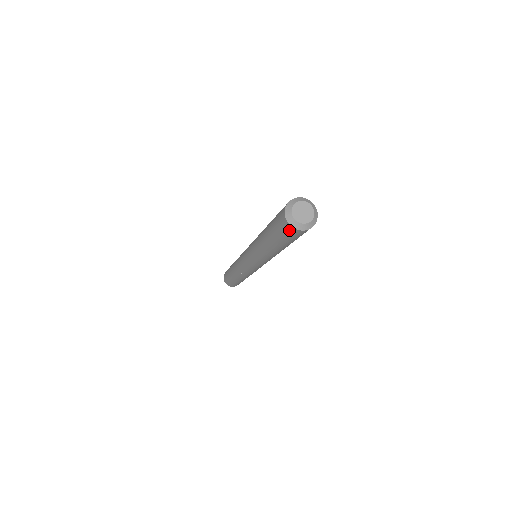
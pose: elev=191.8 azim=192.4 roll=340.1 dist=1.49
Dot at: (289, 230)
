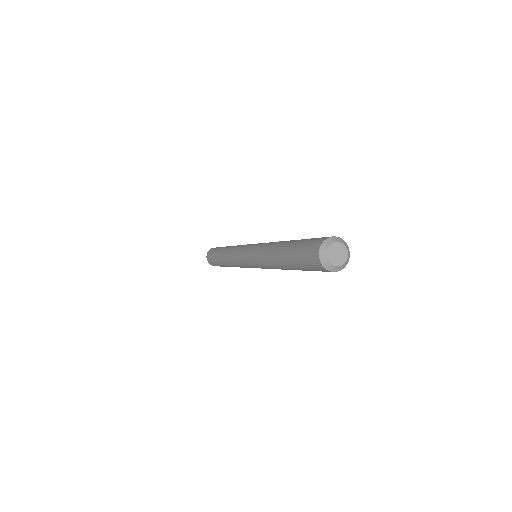
Dot at: (313, 257)
